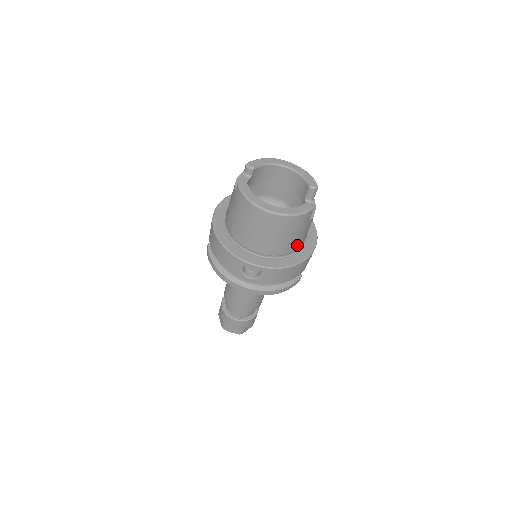
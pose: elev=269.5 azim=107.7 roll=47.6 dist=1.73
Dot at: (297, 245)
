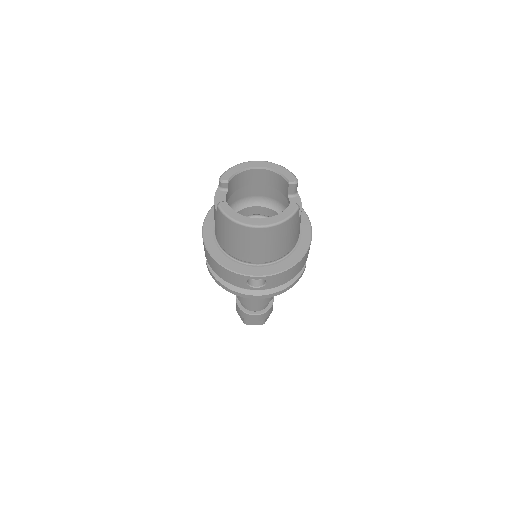
Dot at: (293, 243)
